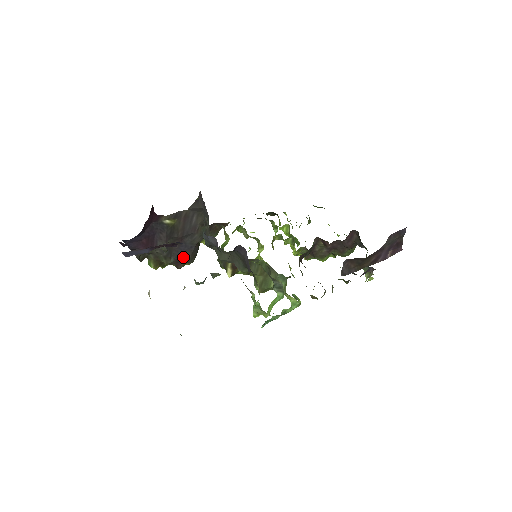
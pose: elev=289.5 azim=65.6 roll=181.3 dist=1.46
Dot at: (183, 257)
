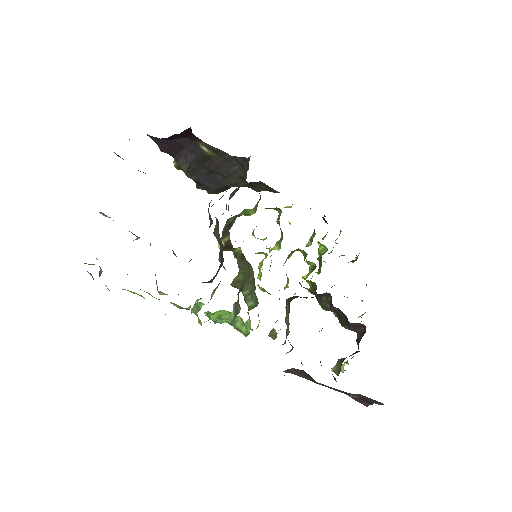
Dot at: (205, 184)
